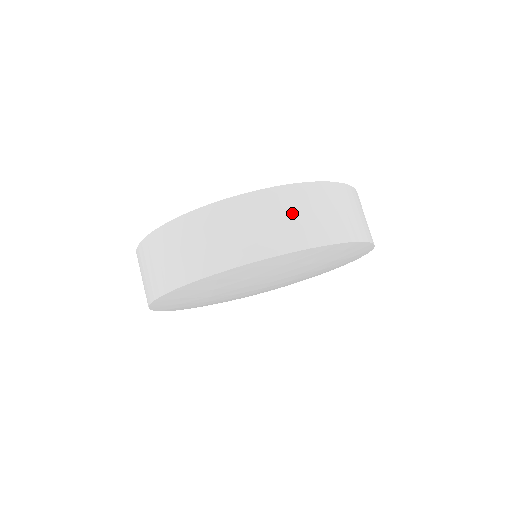
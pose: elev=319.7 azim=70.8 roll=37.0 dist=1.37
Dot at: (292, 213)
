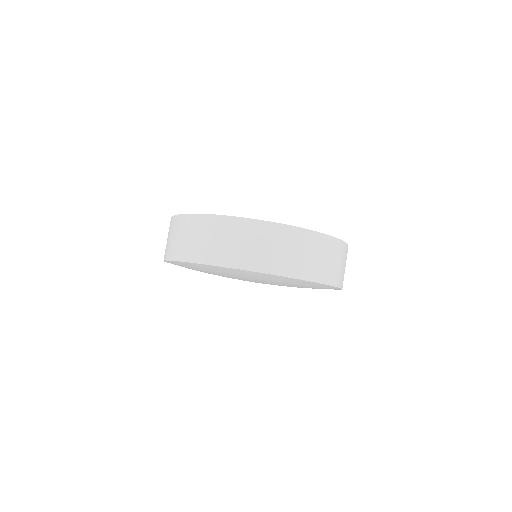
Dot at: (261, 243)
